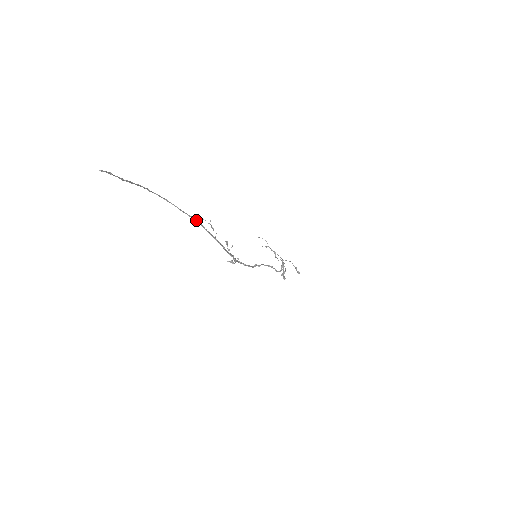
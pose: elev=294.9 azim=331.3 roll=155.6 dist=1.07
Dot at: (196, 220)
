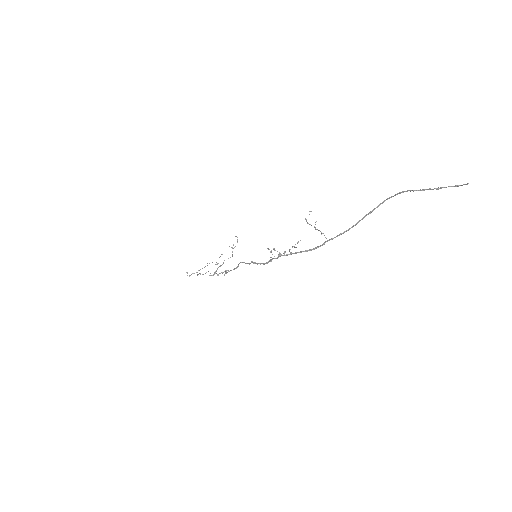
Dot at: occluded
